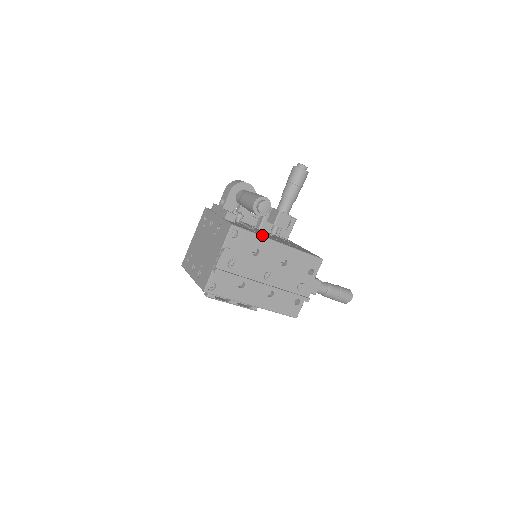
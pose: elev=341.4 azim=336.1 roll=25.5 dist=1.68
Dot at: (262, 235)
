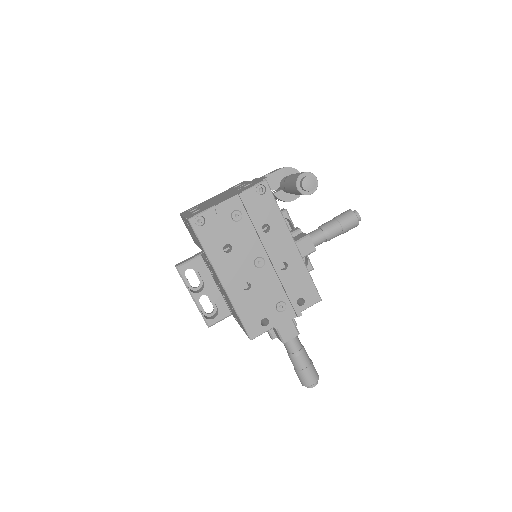
Dot at: (284, 219)
